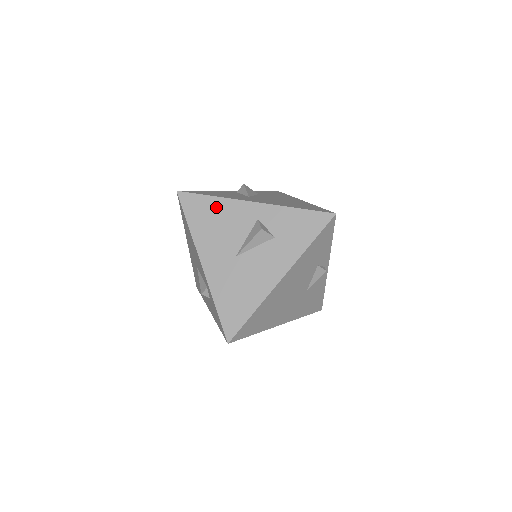
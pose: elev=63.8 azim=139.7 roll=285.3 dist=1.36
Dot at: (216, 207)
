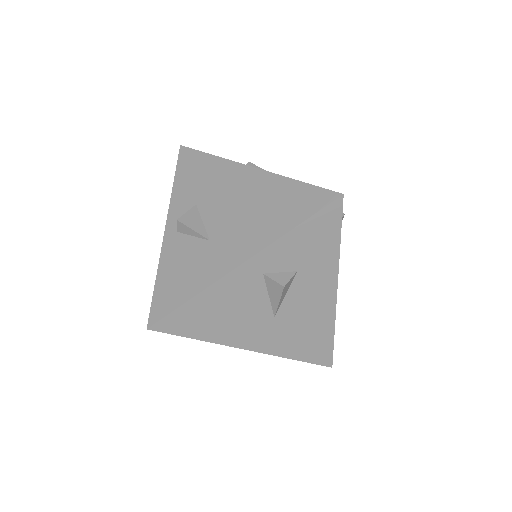
Dot at: (207, 304)
